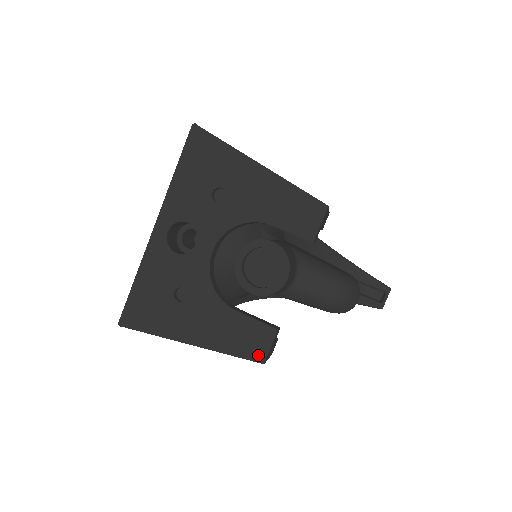
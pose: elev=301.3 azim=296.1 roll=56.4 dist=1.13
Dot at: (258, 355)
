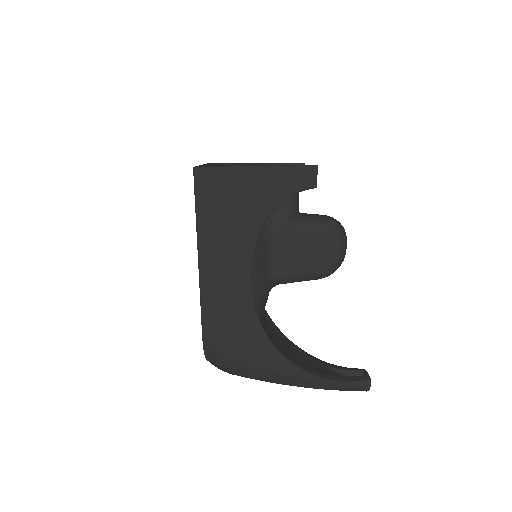
Dot at: (310, 165)
